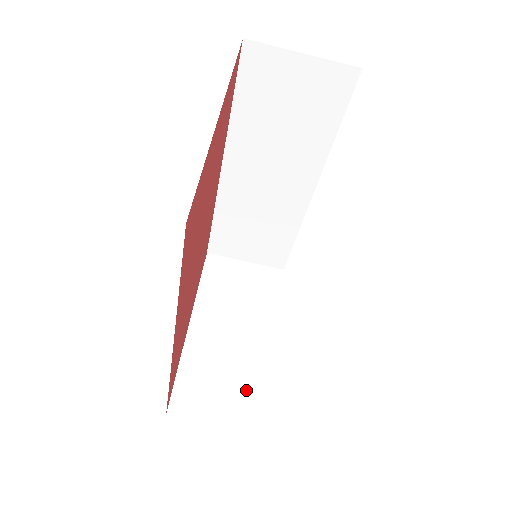
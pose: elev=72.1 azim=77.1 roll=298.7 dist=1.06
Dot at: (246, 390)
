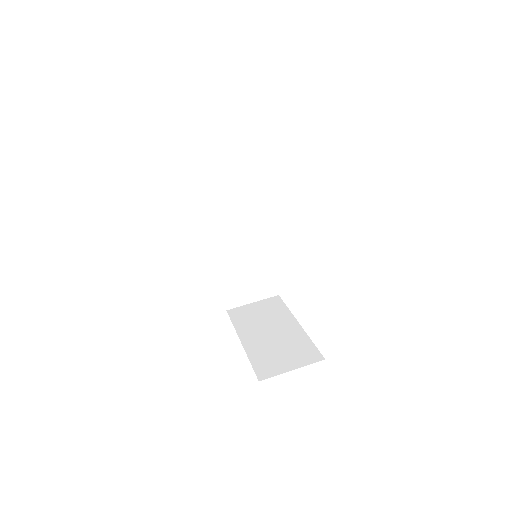
Dot at: (298, 350)
